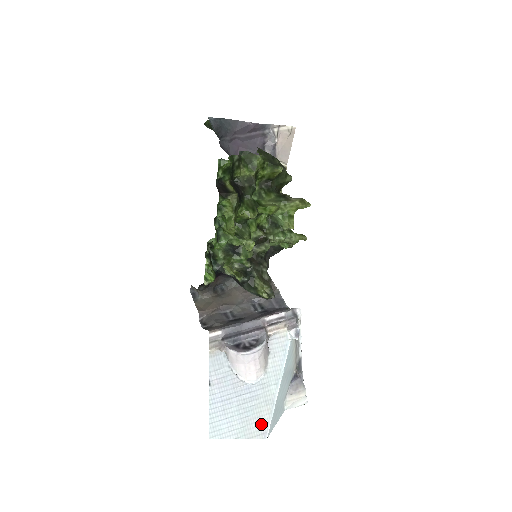
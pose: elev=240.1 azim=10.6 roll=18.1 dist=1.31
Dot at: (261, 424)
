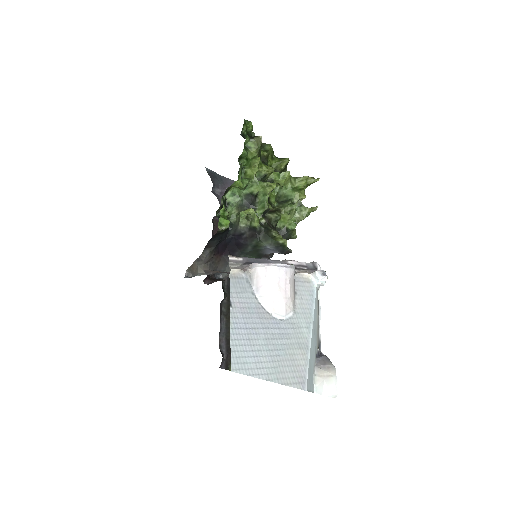
Dot at: (296, 370)
